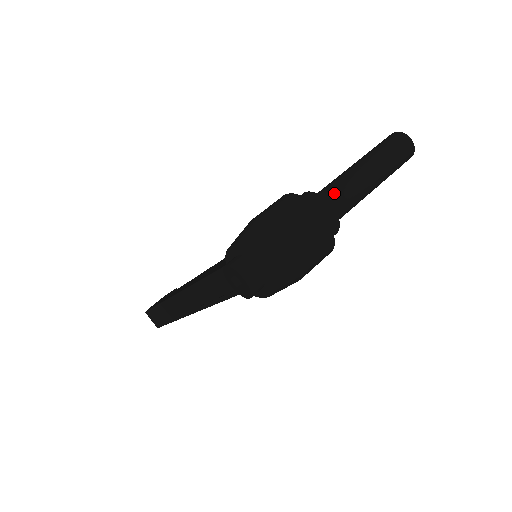
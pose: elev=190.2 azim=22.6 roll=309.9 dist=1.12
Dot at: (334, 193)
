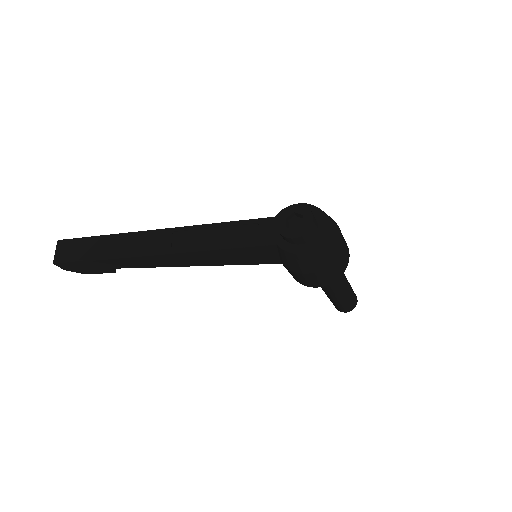
Dot at: occluded
